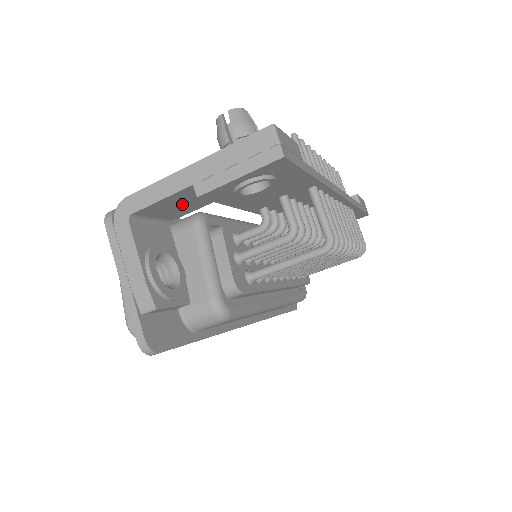
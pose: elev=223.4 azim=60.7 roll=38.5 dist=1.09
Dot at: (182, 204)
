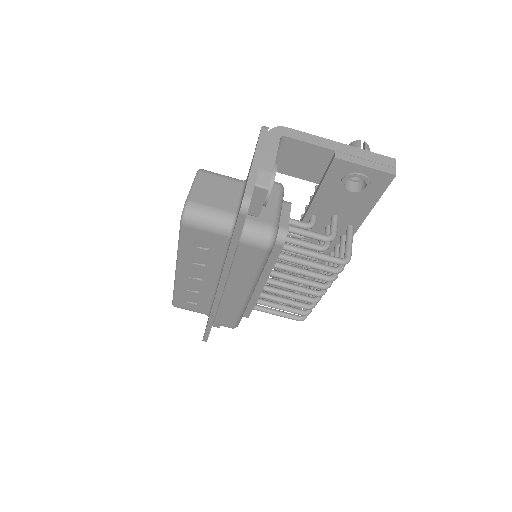
Dot at: (303, 161)
